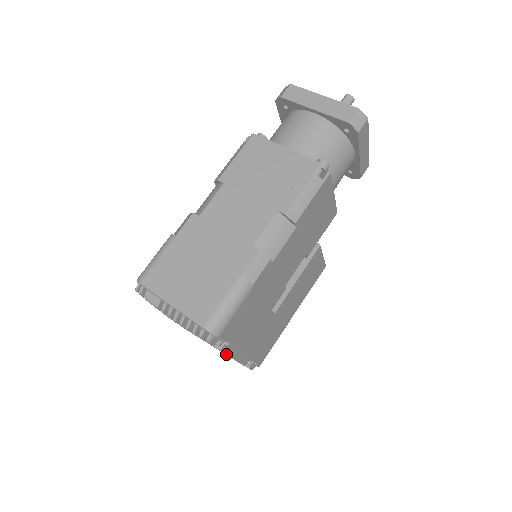
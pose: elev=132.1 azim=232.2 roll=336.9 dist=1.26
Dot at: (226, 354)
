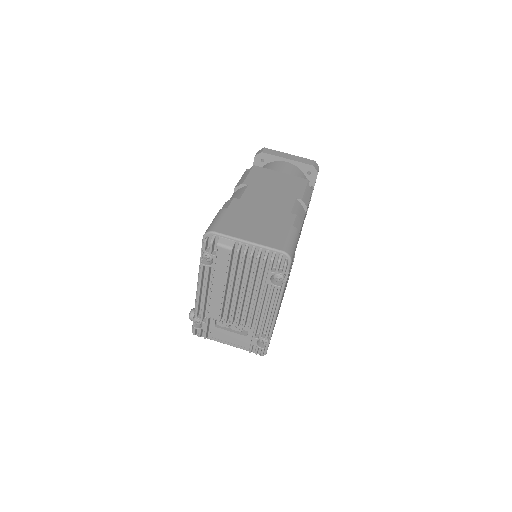
Dot at: (277, 300)
